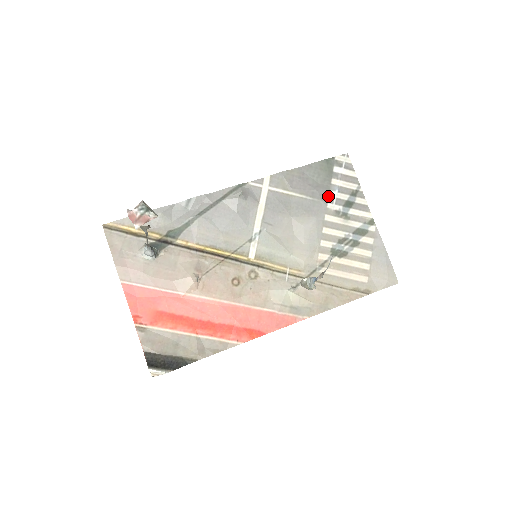
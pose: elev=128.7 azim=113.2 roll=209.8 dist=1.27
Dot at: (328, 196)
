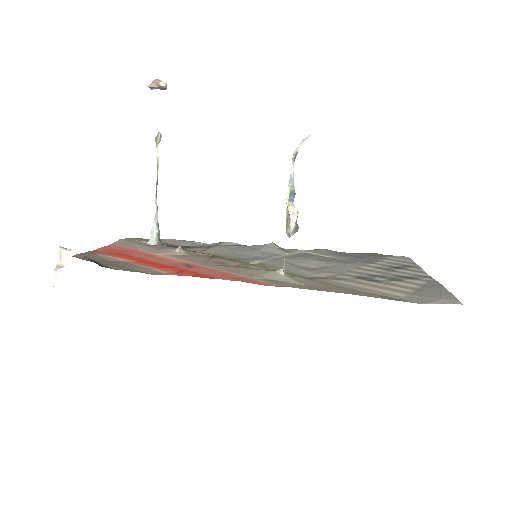
Dot at: (372, 262)
